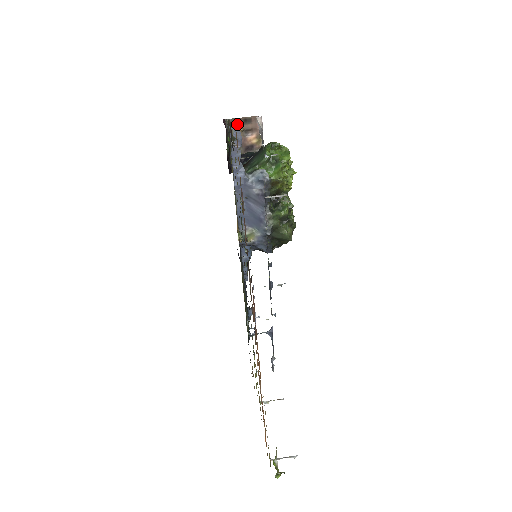
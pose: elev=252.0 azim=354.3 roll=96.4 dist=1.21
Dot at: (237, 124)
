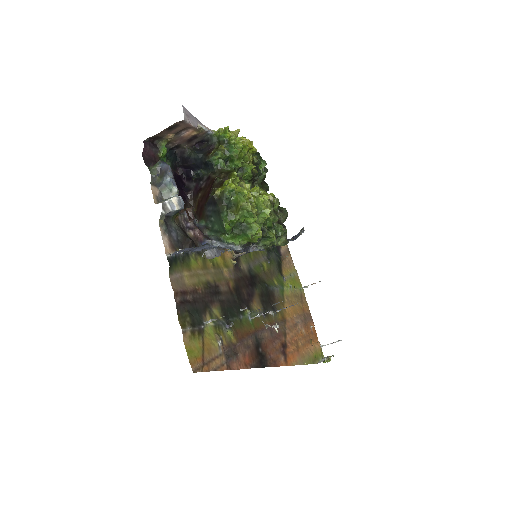
Dot at: (178, 251)
